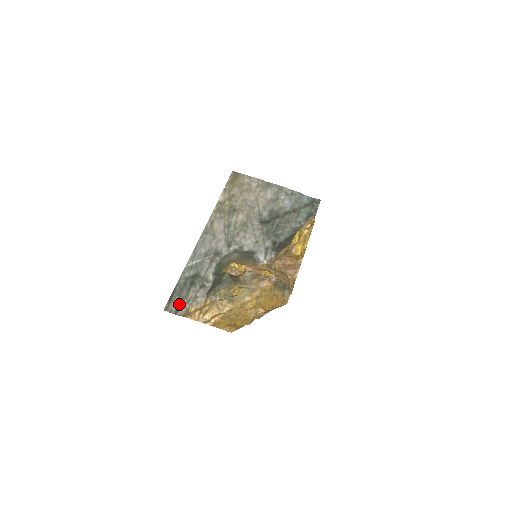
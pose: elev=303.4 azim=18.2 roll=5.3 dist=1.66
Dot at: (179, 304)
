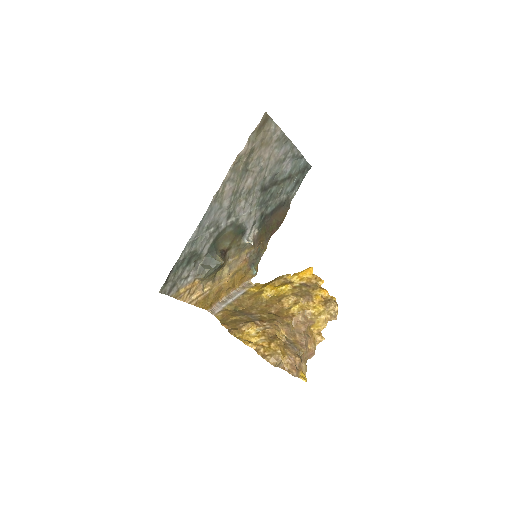
Dot at: (173, 284)
